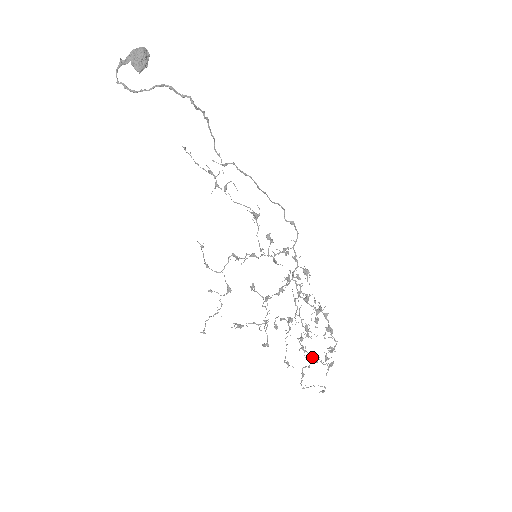
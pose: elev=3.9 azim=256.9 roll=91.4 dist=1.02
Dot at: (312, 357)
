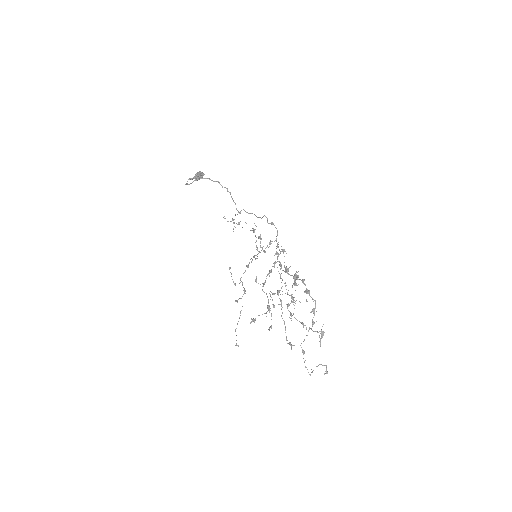
Dot at: (301, 323)
